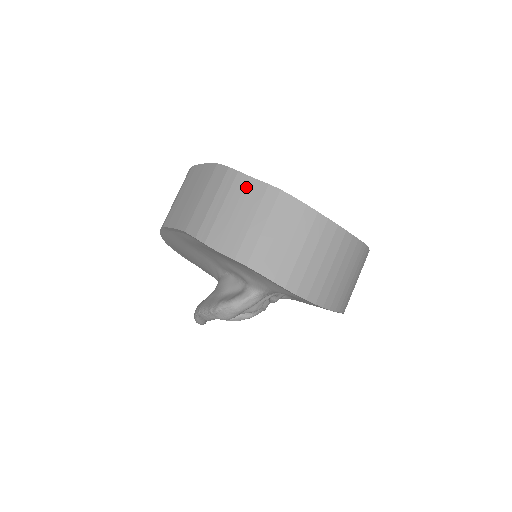
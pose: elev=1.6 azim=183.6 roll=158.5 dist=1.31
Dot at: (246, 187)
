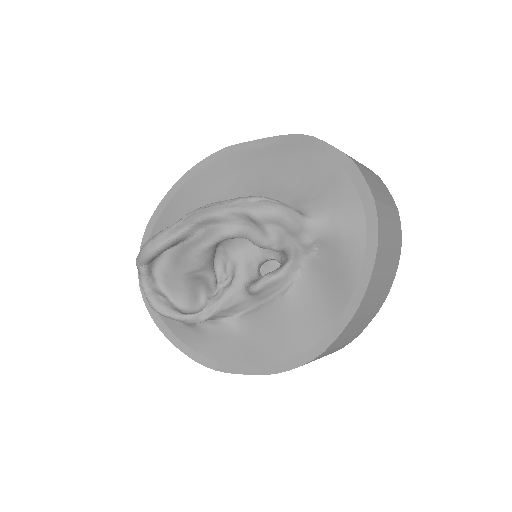
Dot at: occluded
